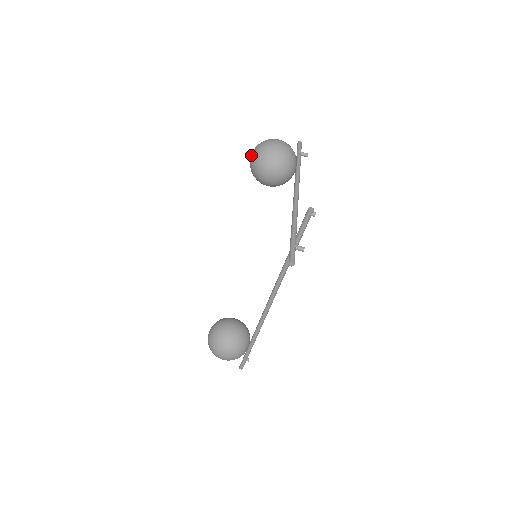
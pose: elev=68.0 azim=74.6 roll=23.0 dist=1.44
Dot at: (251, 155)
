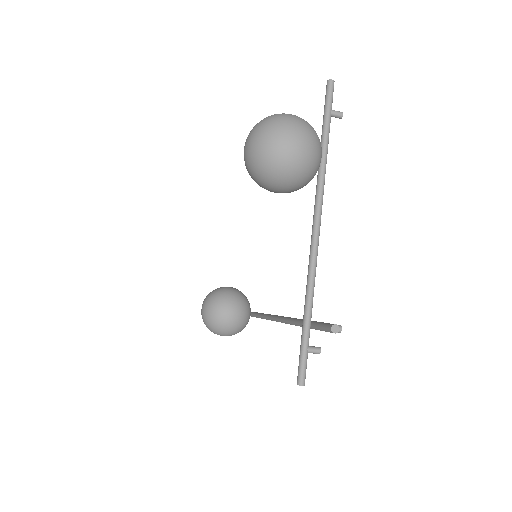
Dot at: (245, 148)
